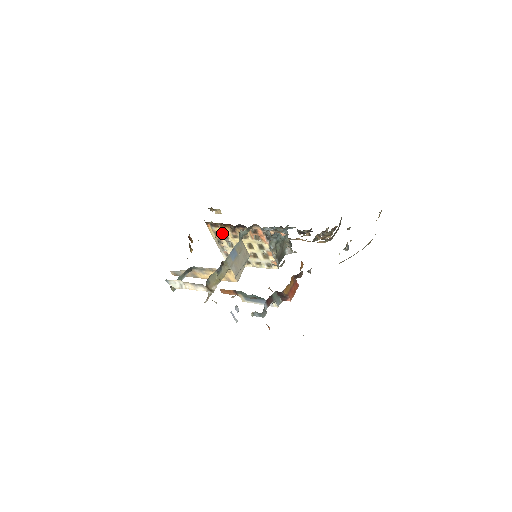
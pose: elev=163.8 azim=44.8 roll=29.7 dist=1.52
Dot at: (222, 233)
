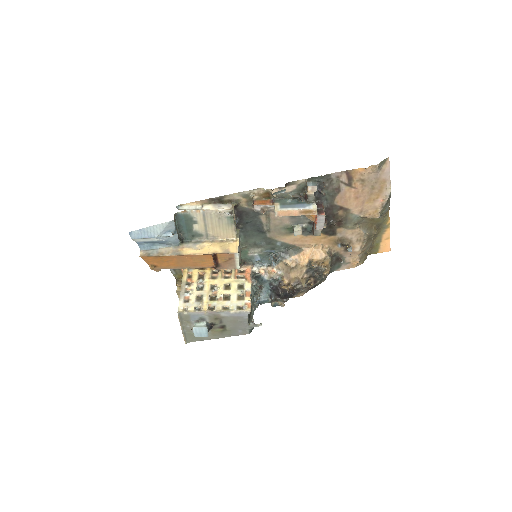
Dot at: (198, 275)
